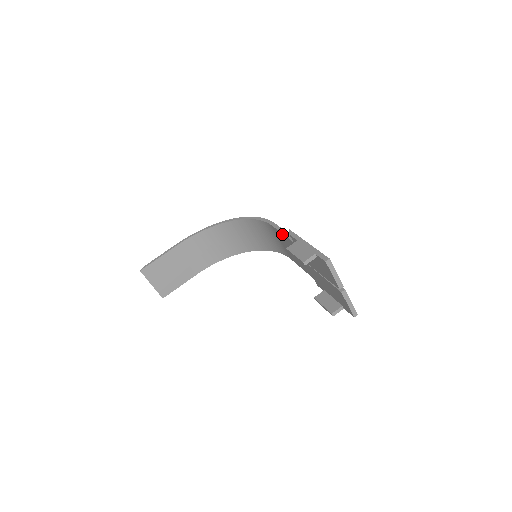
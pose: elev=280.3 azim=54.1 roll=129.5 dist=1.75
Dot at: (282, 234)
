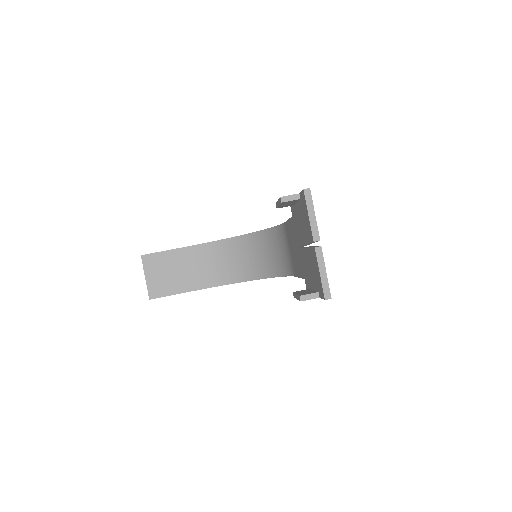
Dot at: (288, 221)
